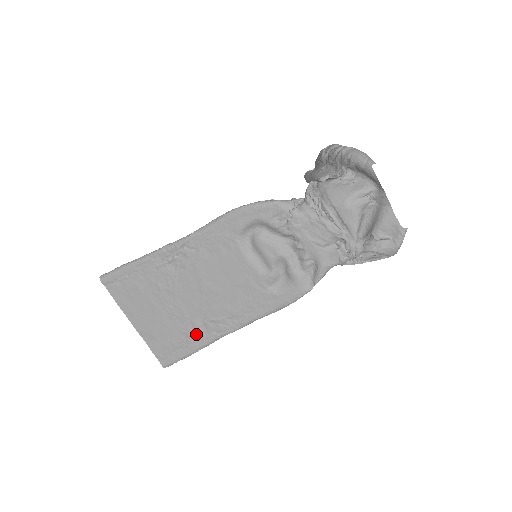
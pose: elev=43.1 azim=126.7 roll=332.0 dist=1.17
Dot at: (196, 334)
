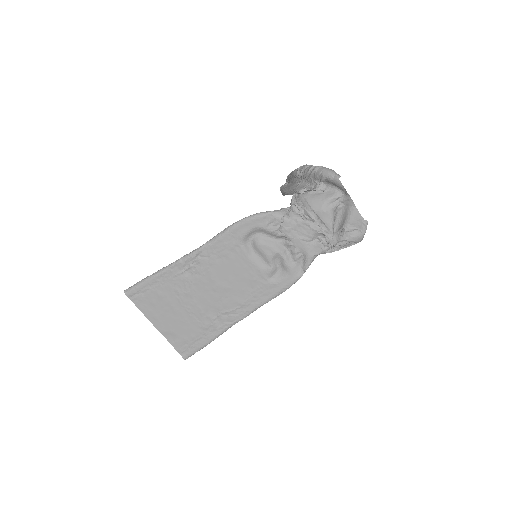
Dot at: (212, 326)
